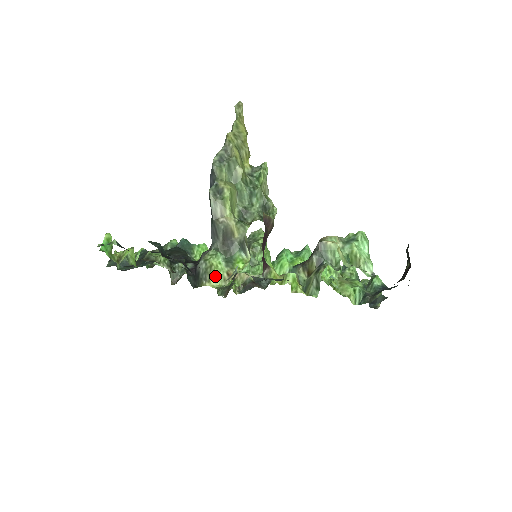
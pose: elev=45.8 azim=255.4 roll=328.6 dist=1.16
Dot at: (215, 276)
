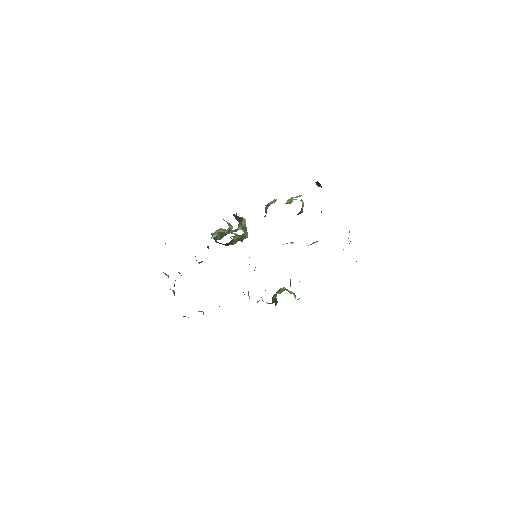
Dot at: (214, 235)
